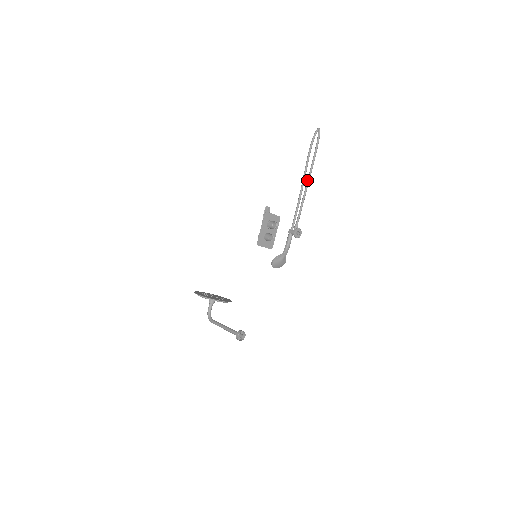
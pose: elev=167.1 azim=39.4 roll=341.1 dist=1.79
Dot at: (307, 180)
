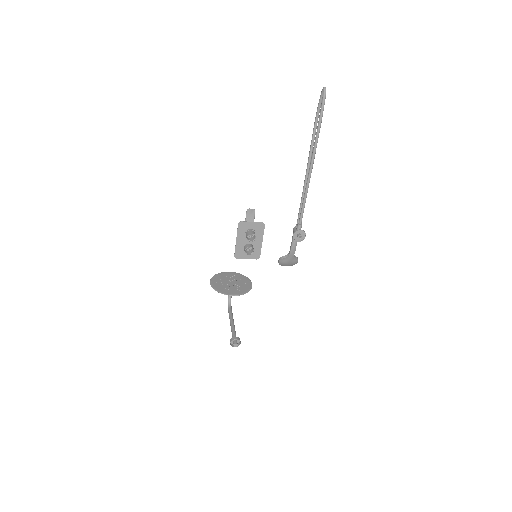
Dot at: occluded
